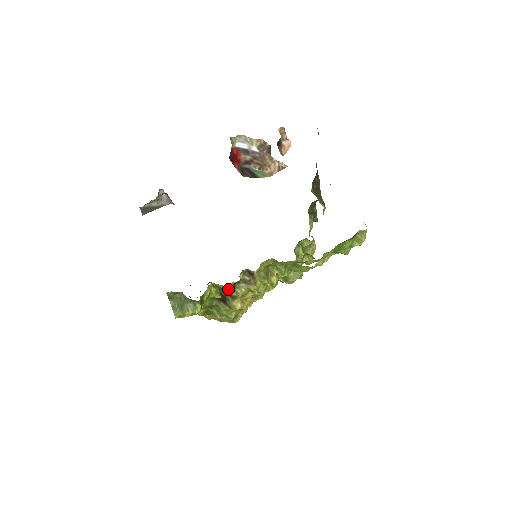
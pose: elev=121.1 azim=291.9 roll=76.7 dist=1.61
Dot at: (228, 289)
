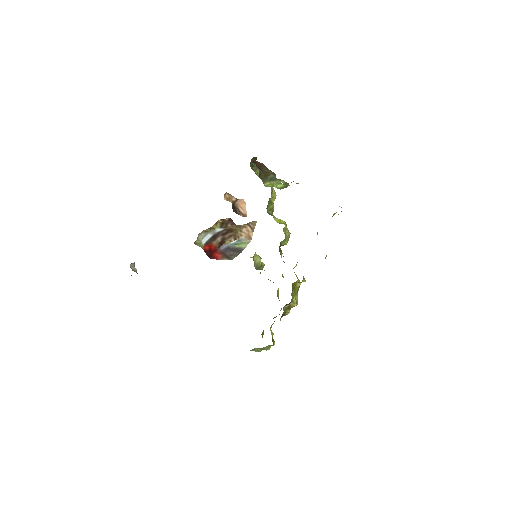
Dot at: (280, 320)
